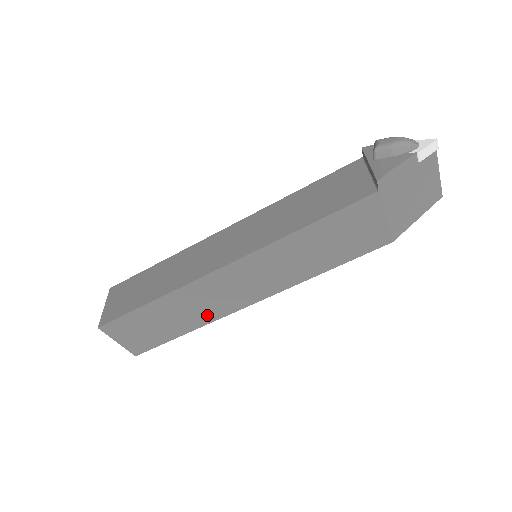
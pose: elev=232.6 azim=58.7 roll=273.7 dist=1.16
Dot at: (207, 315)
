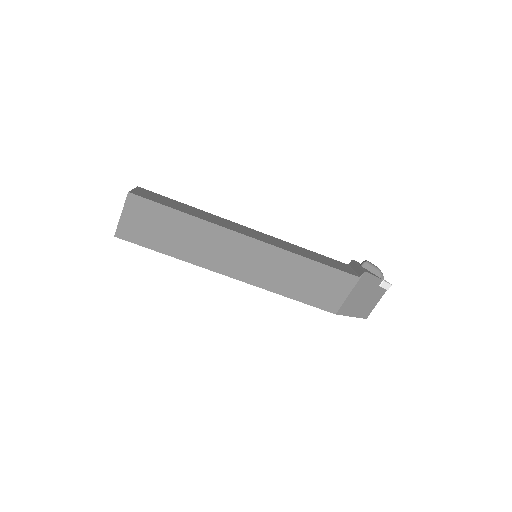
Dot at: (199, 257)
